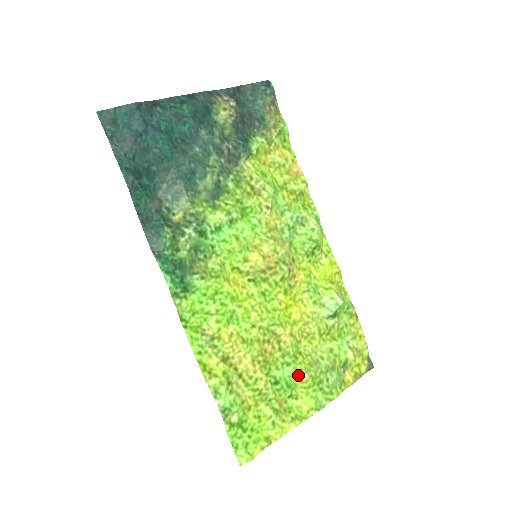
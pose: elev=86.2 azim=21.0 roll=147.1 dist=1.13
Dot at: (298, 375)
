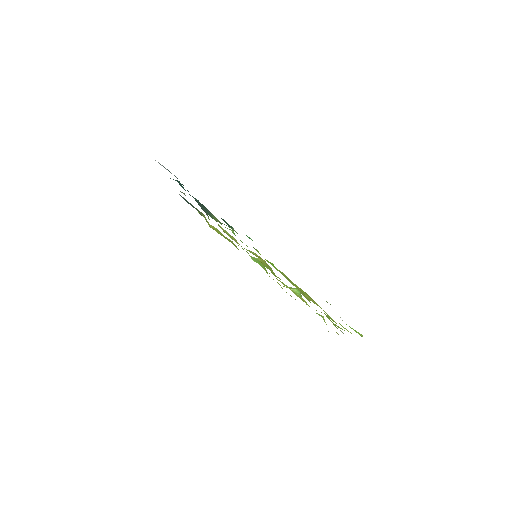
Dot at: occluded
